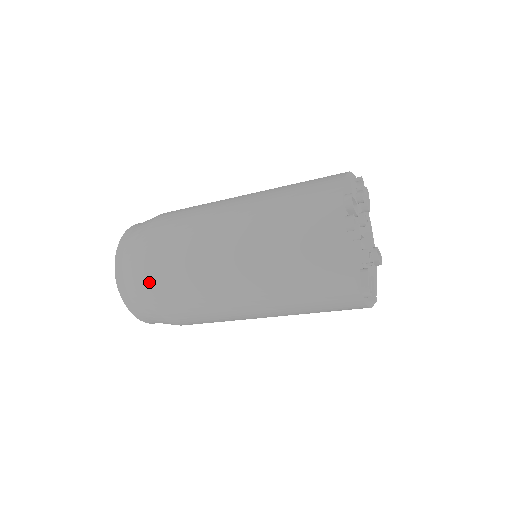
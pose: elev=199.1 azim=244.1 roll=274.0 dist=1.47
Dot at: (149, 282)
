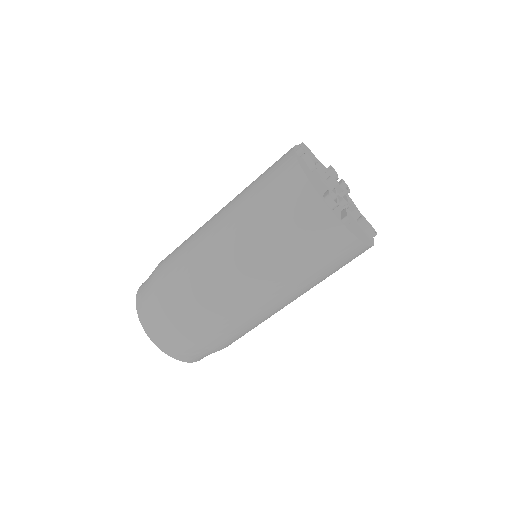
Dot at: (158, 281)
